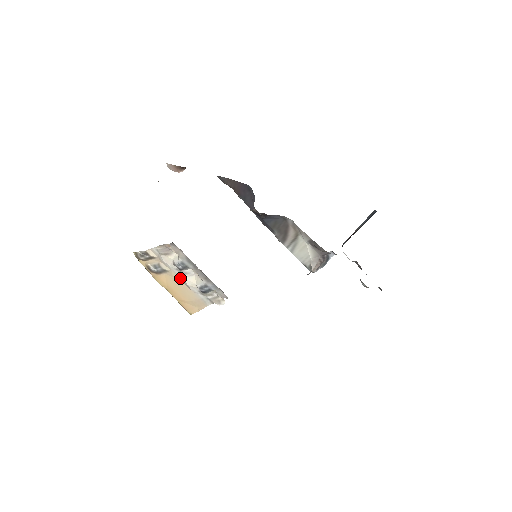
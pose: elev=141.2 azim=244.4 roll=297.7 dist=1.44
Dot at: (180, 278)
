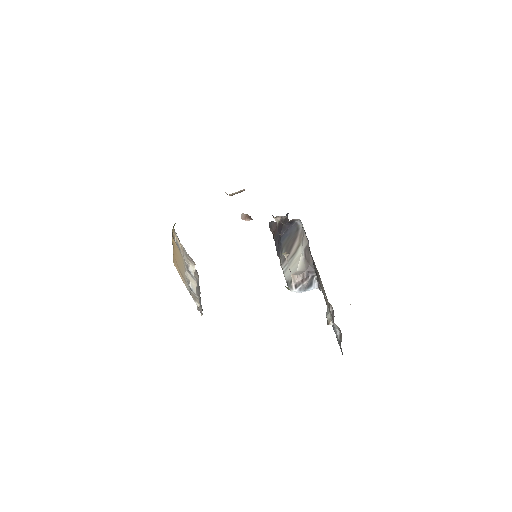
Dot at: (185, 266)
